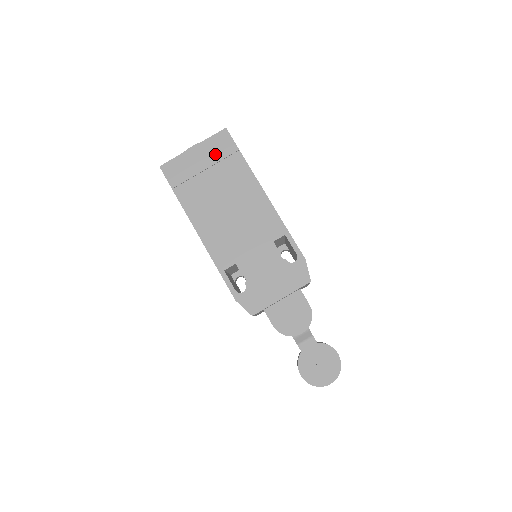
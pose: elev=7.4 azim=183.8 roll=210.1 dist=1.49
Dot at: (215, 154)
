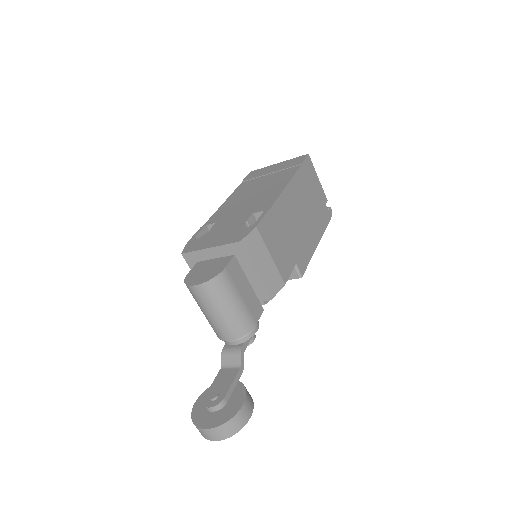
Dot at: (285, 166)
